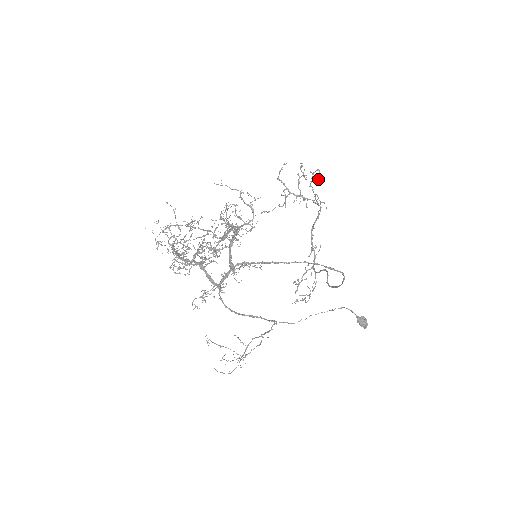
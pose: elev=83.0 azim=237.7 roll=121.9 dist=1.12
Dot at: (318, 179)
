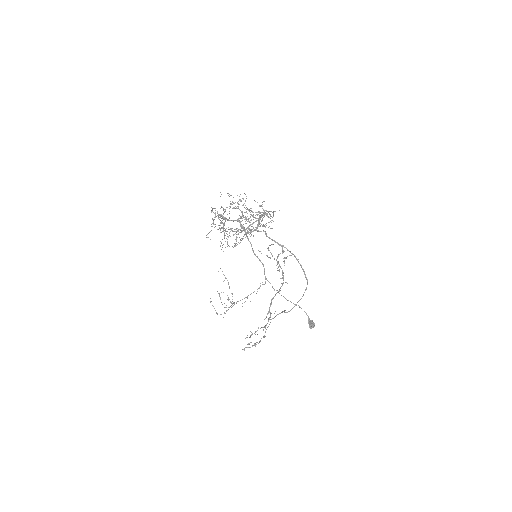
Dot at: occluded
